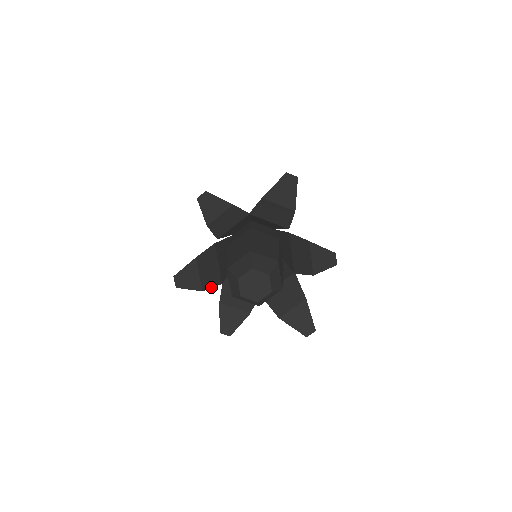
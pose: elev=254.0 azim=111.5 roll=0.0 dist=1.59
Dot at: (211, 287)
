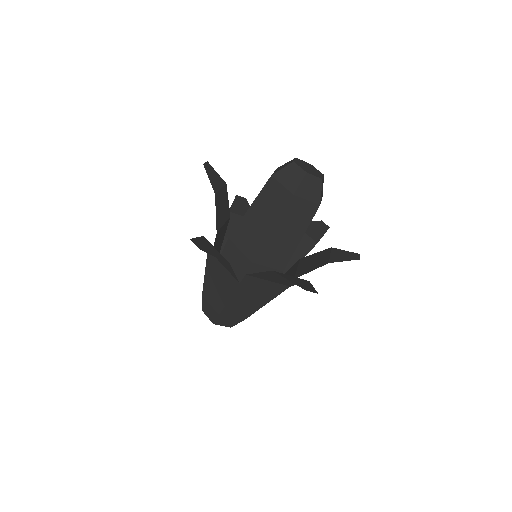
Dot at: (216, 211)
